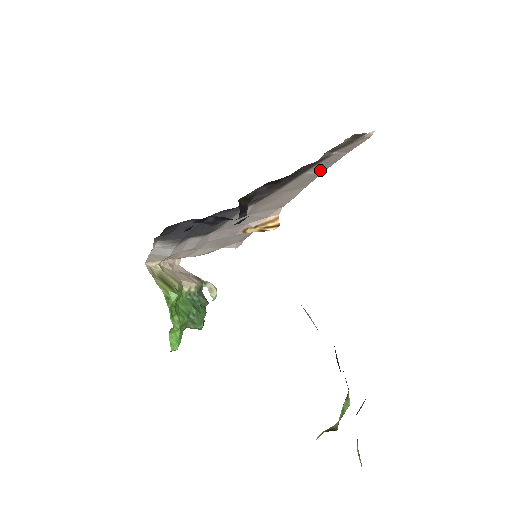
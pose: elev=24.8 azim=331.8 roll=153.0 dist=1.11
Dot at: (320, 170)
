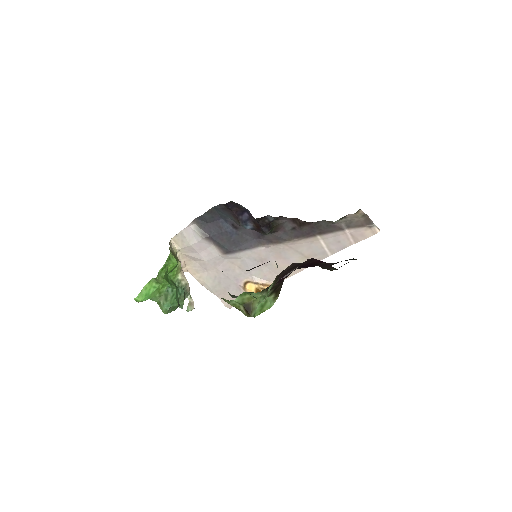
Dot at: (330, 249)
